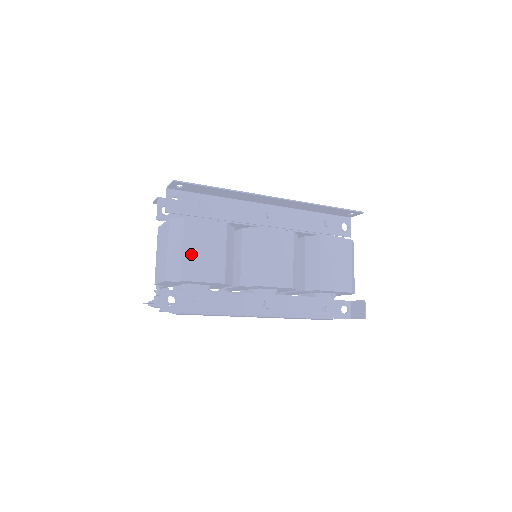
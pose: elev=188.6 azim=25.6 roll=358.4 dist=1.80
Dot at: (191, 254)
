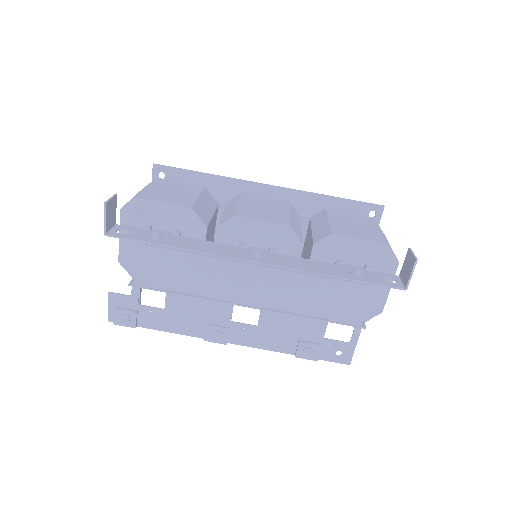
Dot at: (156, 190)
